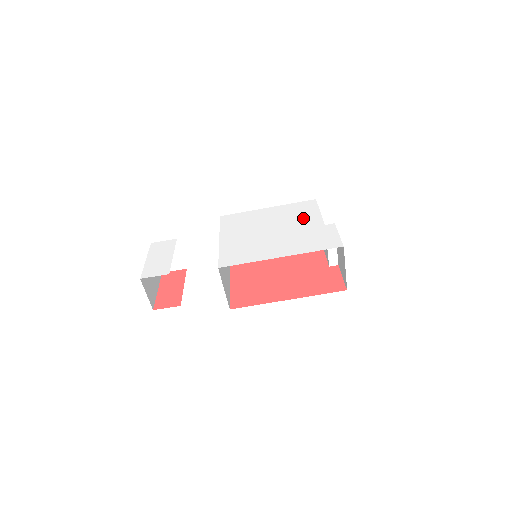
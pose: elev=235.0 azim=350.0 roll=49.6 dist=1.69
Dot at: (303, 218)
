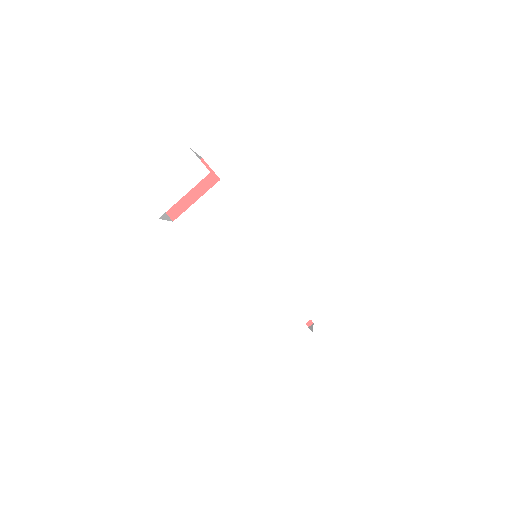
Dot at: (308, 292)
